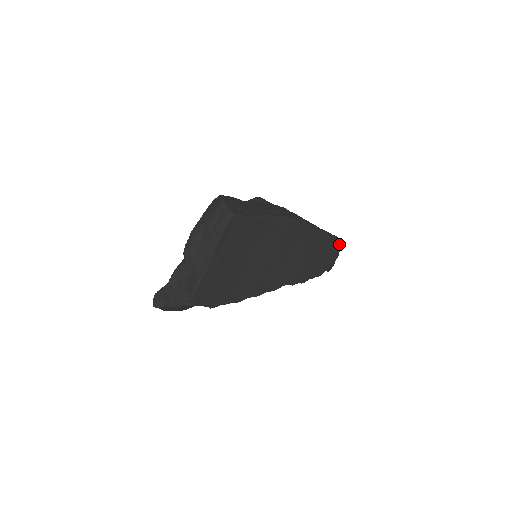
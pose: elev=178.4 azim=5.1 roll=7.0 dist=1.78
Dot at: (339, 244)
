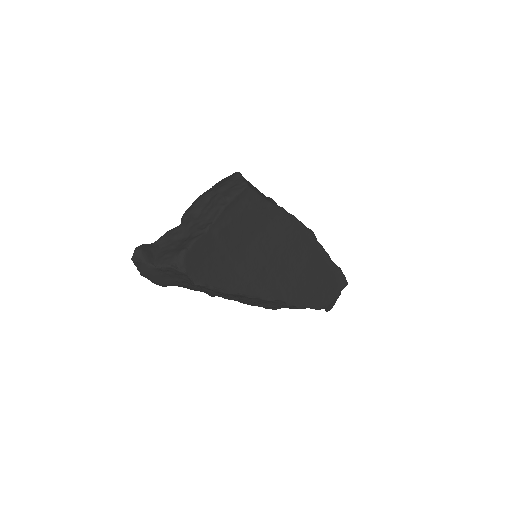
Dot at: (343, 280)
